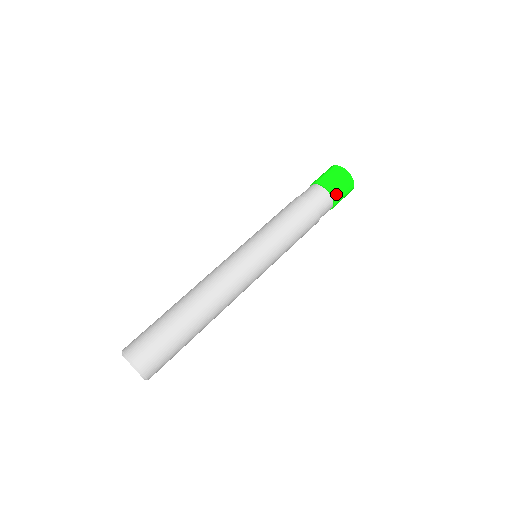
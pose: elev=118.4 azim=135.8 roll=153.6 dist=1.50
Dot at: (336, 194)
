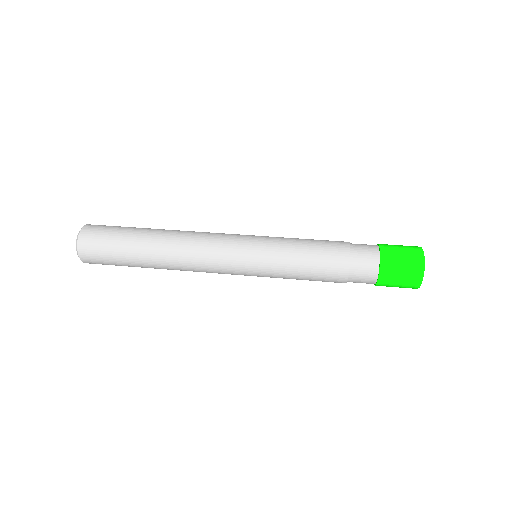
Dot at: (388, 255)
